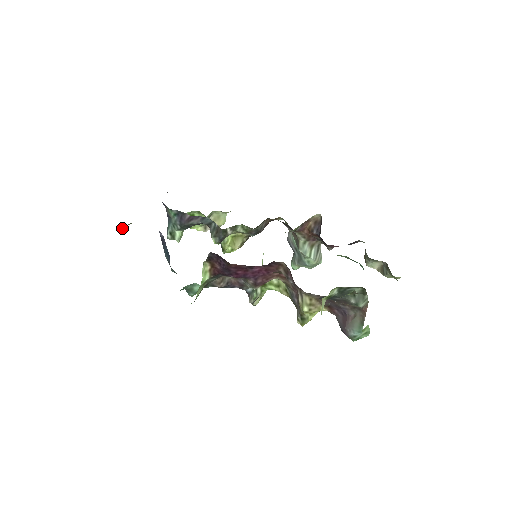
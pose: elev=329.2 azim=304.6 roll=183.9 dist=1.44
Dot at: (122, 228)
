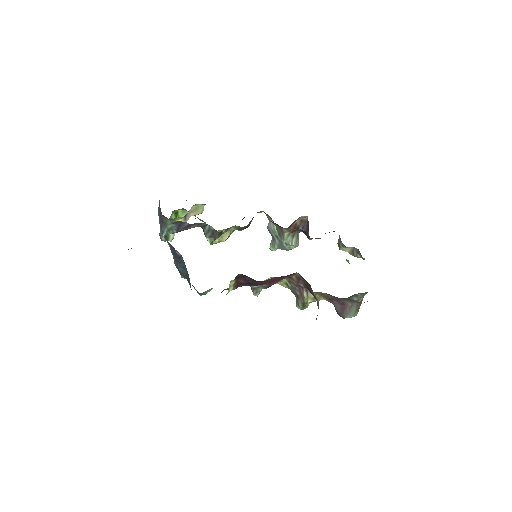
Dot at: occluded
